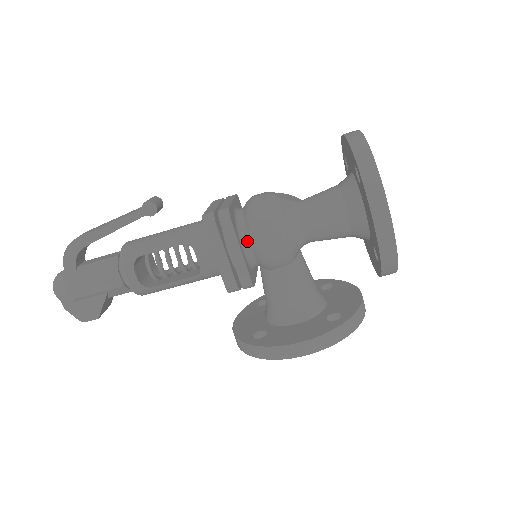
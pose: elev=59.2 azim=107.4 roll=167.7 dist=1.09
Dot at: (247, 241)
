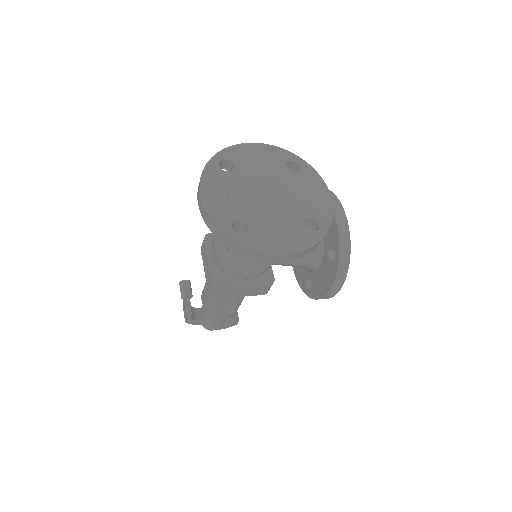
Dot at: occluded
